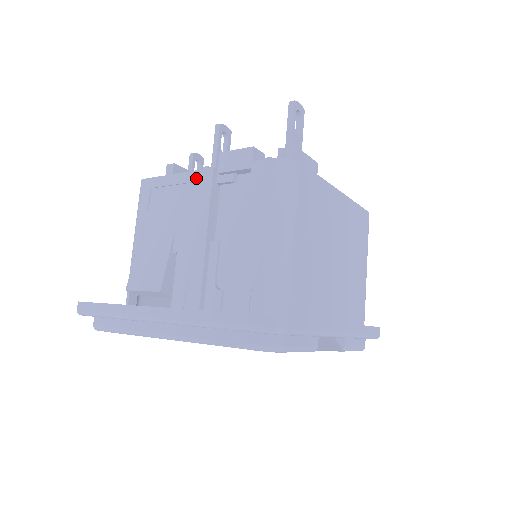
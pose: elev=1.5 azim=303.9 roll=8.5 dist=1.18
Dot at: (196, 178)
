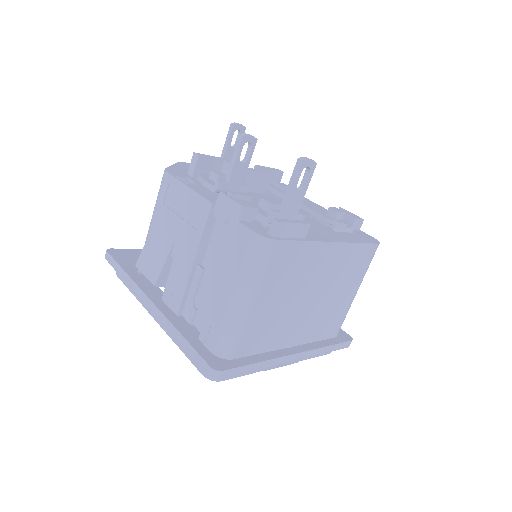
Dot at: (199, 203)
